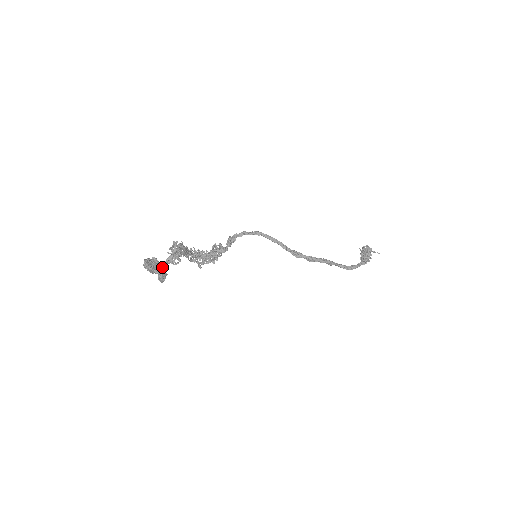
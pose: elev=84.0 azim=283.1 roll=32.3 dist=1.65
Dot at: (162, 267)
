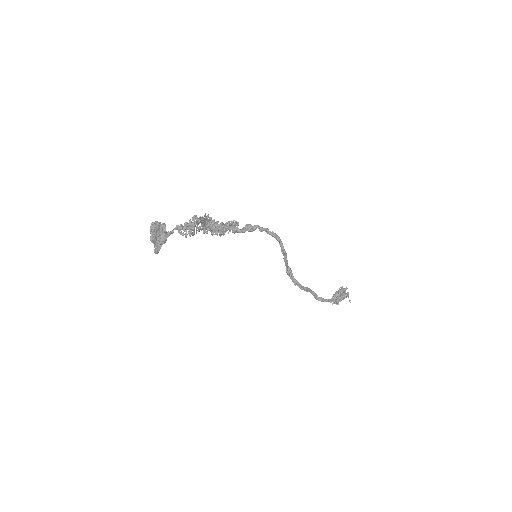
Dot at: (167, 233)
